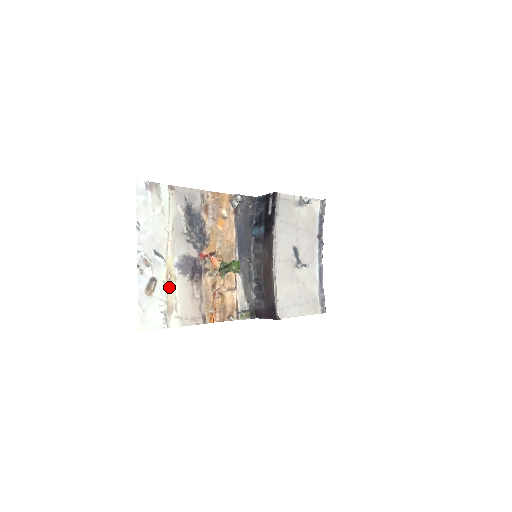
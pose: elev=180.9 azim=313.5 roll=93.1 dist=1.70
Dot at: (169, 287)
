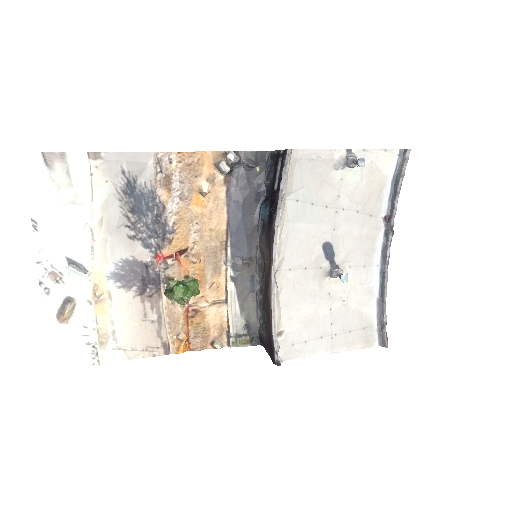
Dot at: (100, 308)
